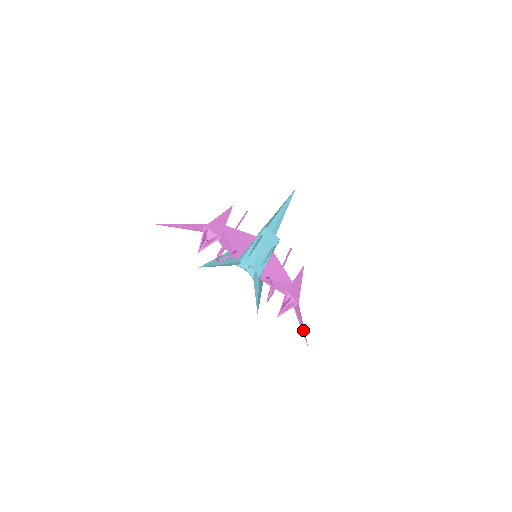
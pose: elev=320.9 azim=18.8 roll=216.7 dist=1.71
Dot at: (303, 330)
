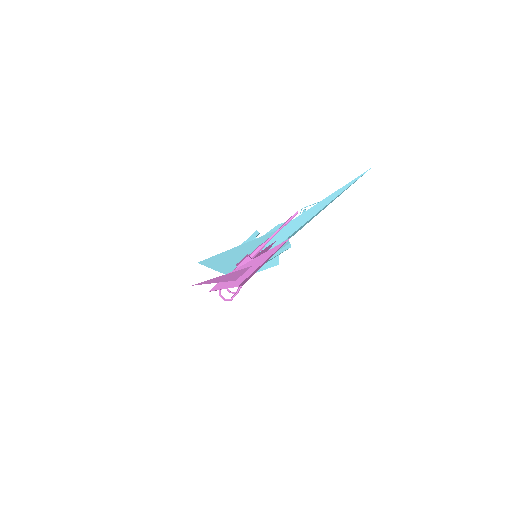
Dot at: occluded
